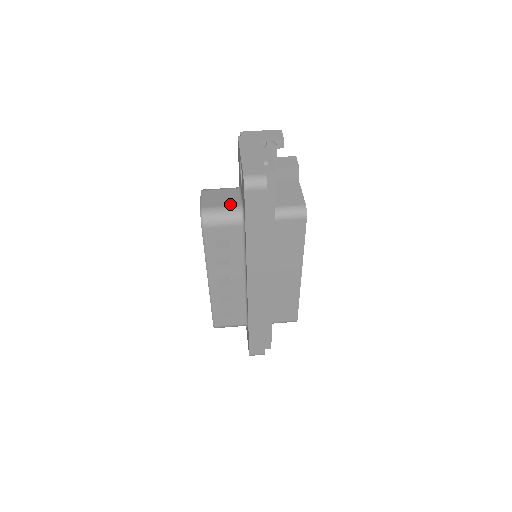
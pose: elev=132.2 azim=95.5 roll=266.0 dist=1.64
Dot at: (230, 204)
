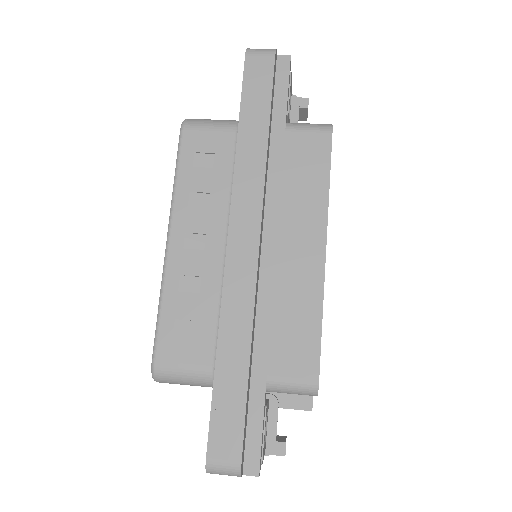
Dot at: occluded
